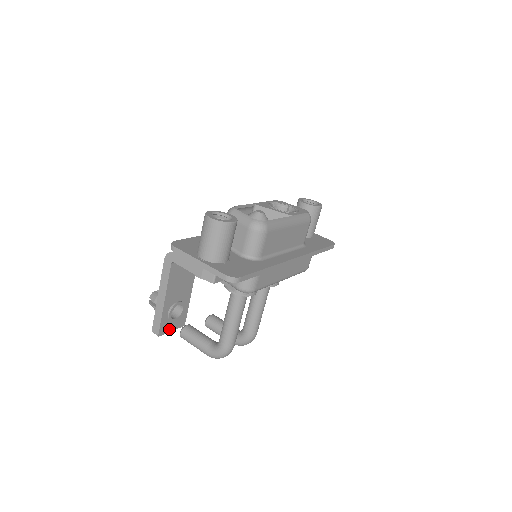
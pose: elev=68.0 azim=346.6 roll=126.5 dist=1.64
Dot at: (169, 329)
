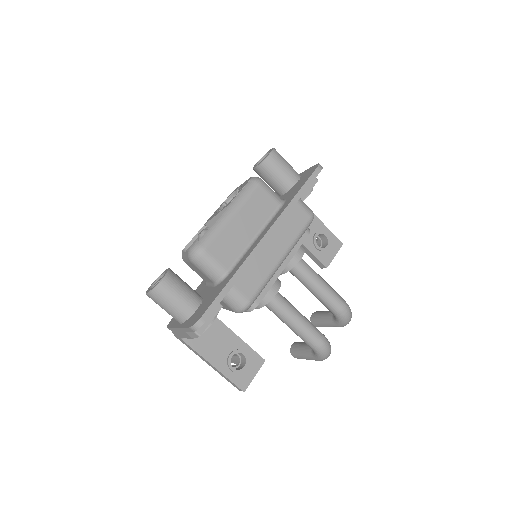
Dot at: (250, 377)
